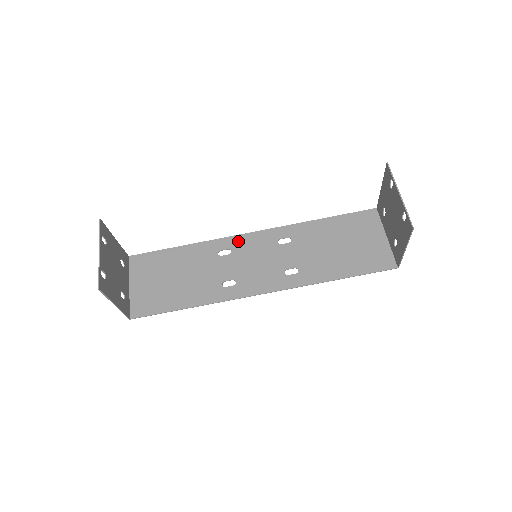
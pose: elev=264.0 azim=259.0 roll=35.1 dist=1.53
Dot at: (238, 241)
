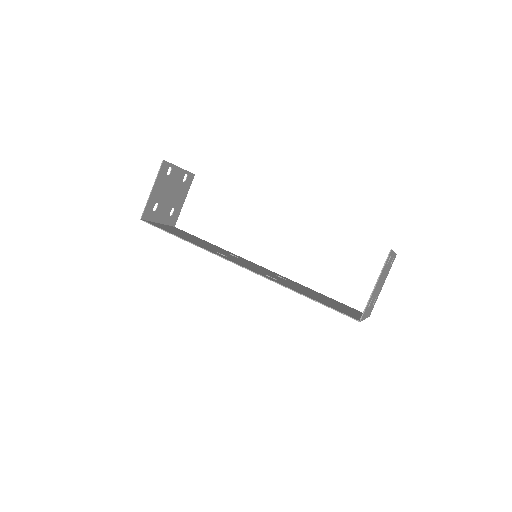
Dot at: (249, 261)
